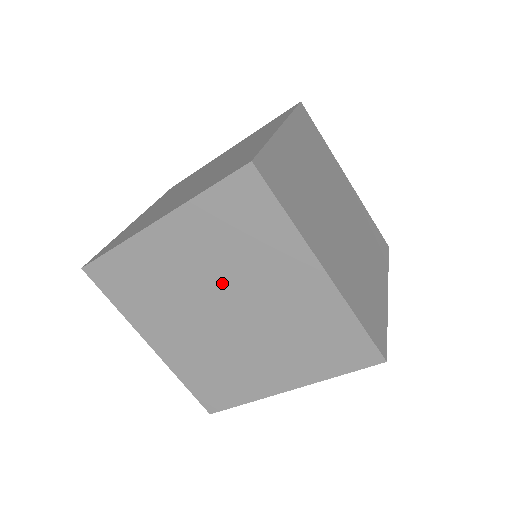
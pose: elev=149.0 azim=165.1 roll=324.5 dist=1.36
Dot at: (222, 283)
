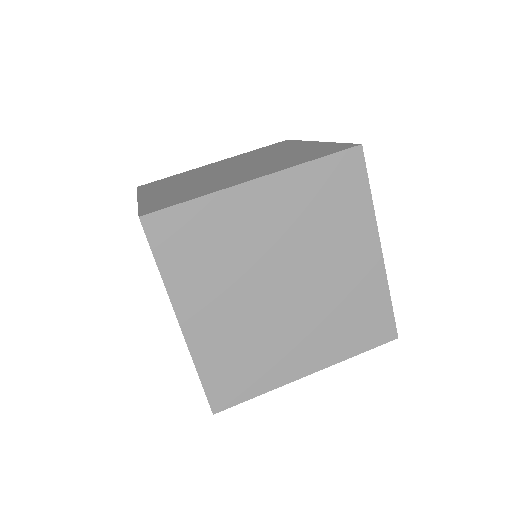
Dot at: (293, 252)
